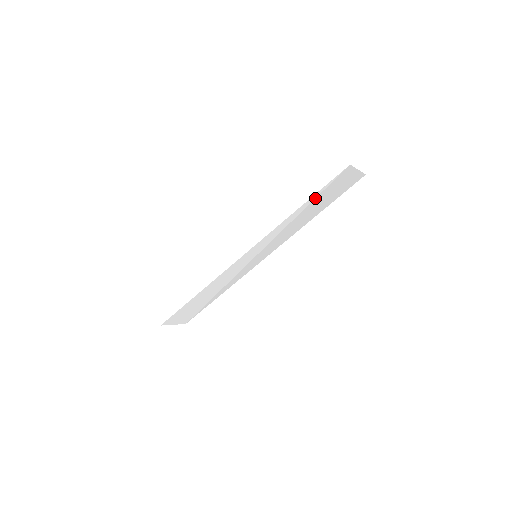
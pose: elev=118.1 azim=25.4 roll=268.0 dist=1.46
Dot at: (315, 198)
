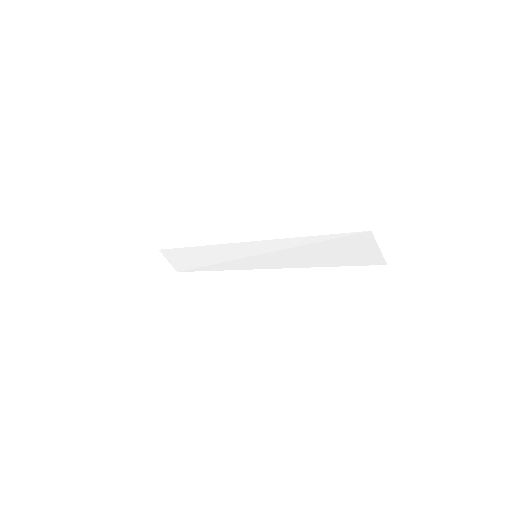
Dot at: (327, 240)
